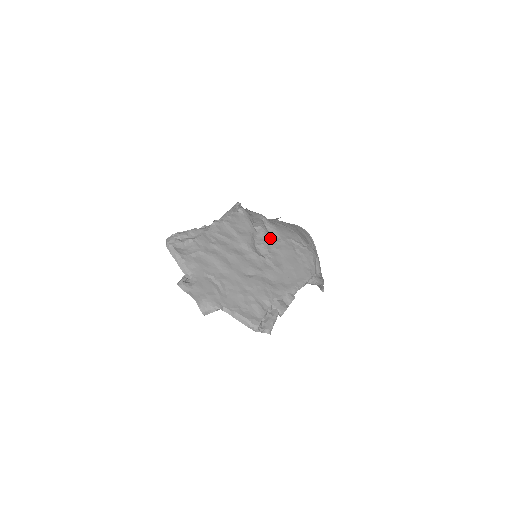
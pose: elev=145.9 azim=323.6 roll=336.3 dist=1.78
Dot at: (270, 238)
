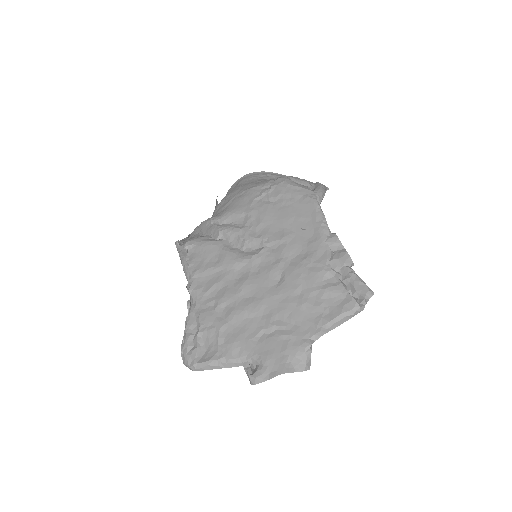
Dot at: (240, 227)
